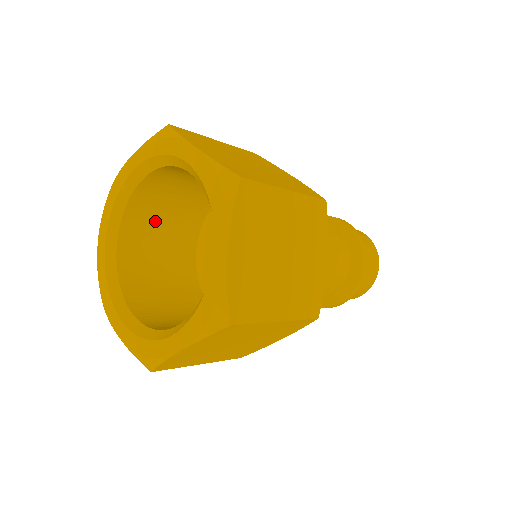
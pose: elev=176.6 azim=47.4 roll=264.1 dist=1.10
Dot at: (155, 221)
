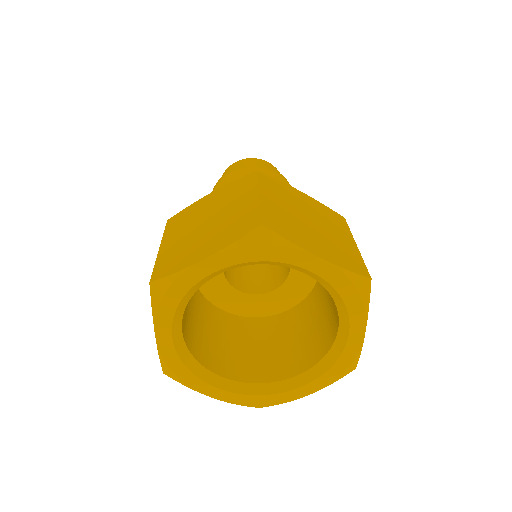
Dot at: occluded
